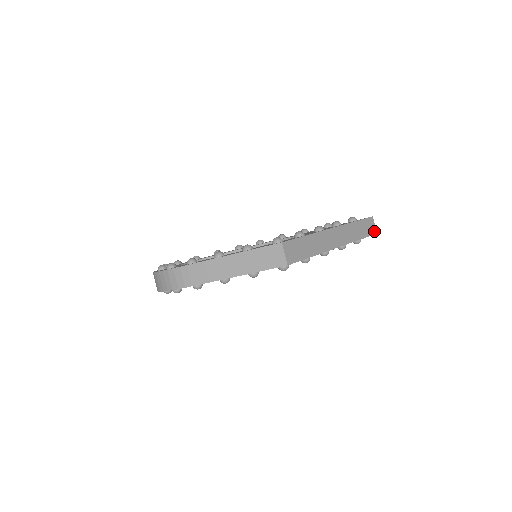
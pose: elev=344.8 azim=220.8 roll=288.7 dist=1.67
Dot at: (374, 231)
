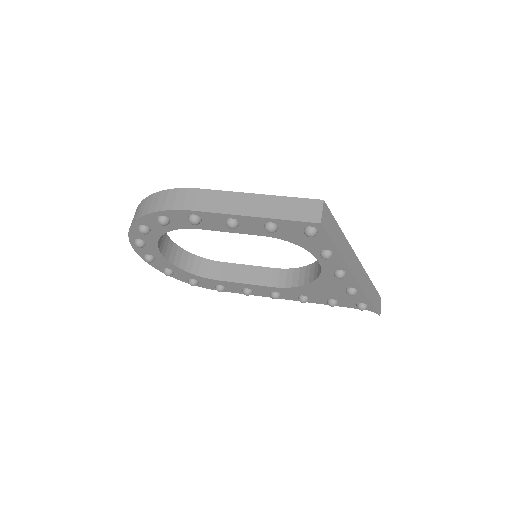
Dot at: (379, 311)
